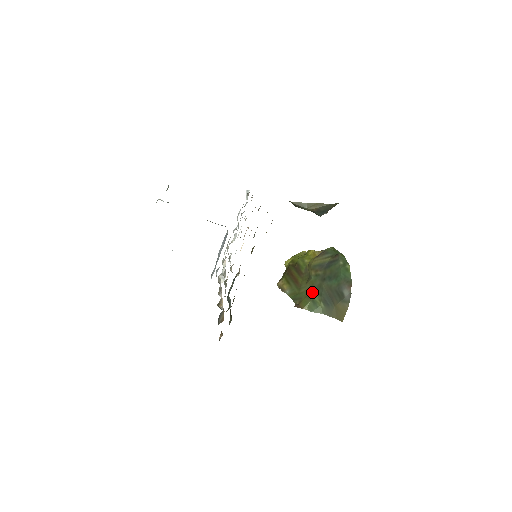
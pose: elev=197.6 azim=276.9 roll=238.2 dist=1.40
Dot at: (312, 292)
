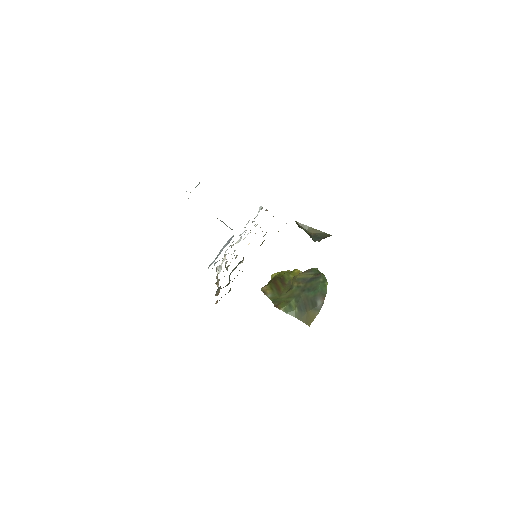
Dot at: (291, 299)
